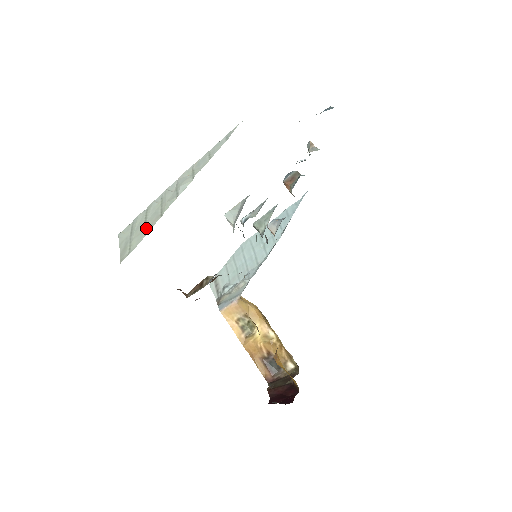
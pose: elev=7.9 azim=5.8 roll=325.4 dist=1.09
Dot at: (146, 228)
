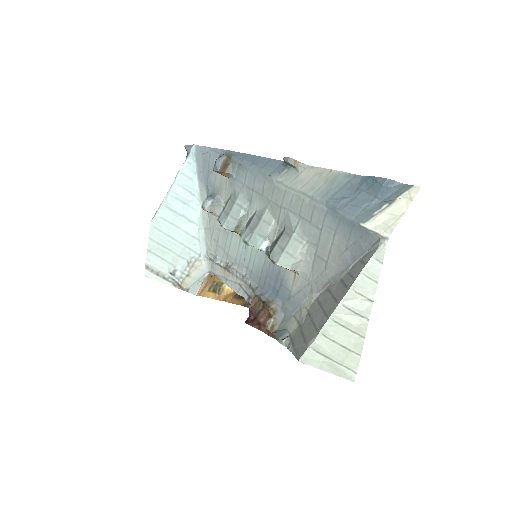
Dot at: (352, 350)
